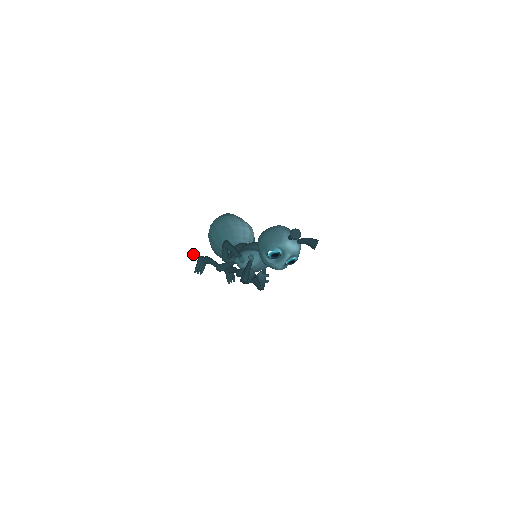
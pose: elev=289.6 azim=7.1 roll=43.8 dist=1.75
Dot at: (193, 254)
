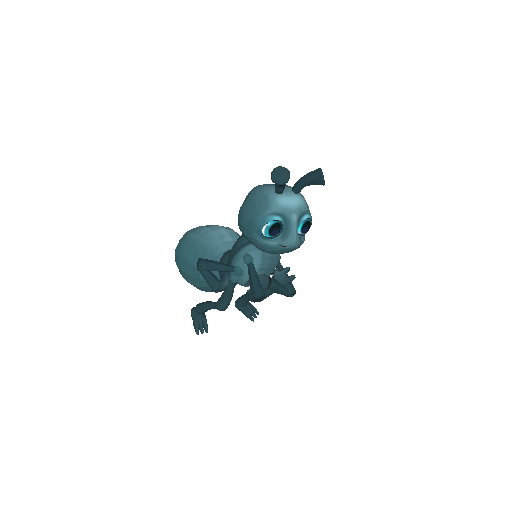
Dot at: (157, 305)
